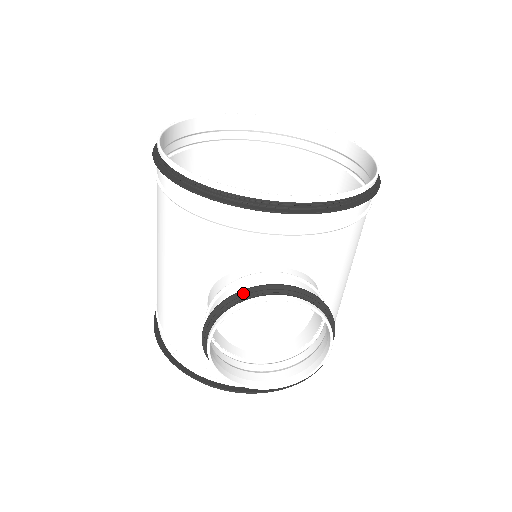
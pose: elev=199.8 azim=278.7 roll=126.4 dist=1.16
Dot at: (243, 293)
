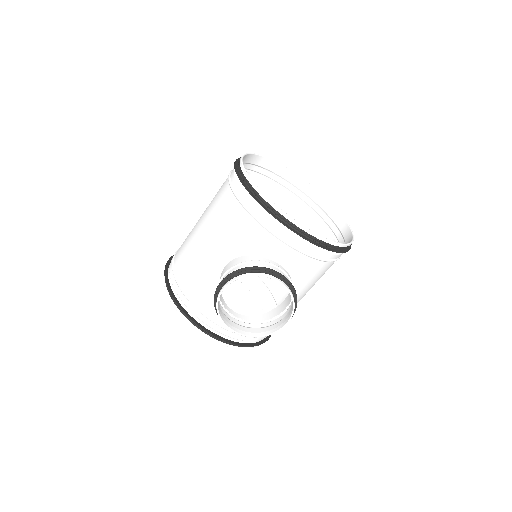
Dot at: (259, 268)
